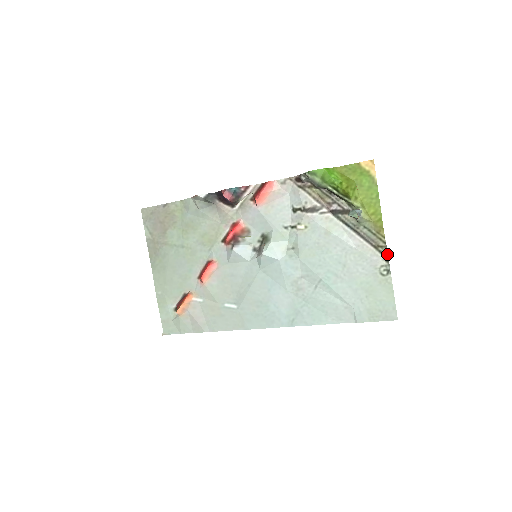
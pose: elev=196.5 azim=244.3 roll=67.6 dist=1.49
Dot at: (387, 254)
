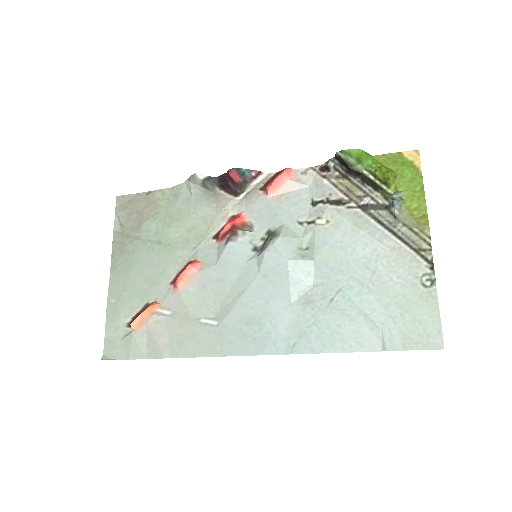
Dot at: (432, 259)
